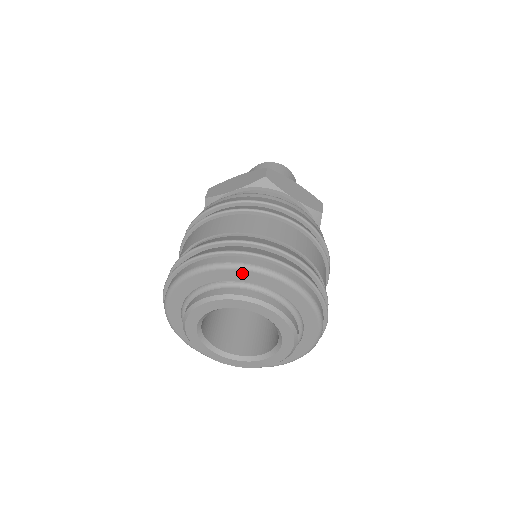
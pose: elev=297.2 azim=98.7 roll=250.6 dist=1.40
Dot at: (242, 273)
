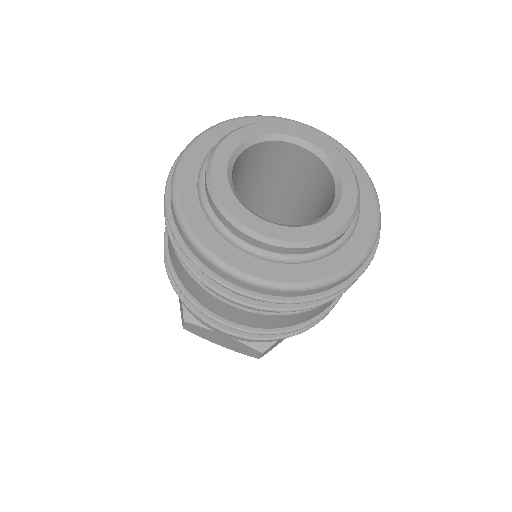
Dot at: (260, 120)
